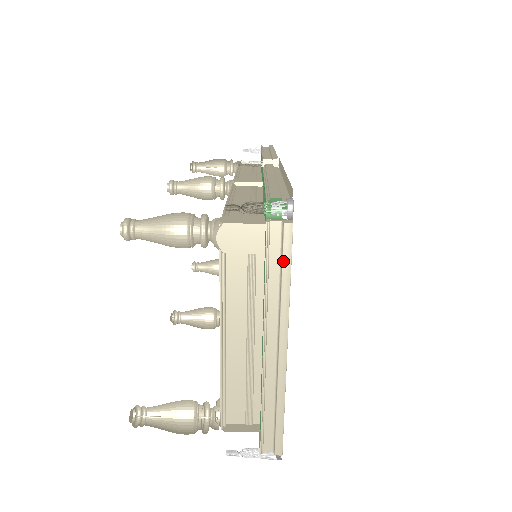
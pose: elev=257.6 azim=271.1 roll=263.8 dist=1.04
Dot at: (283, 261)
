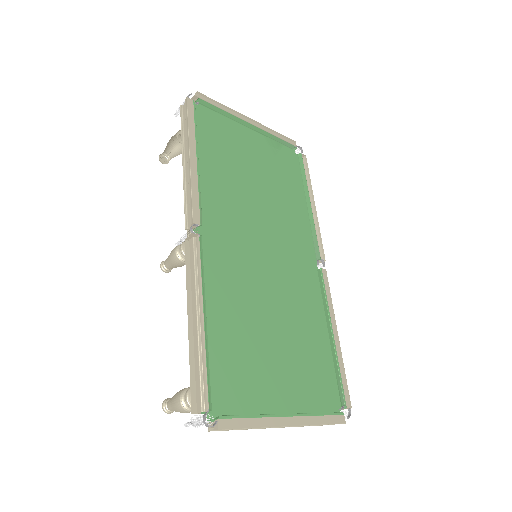
Dot at: occluded
